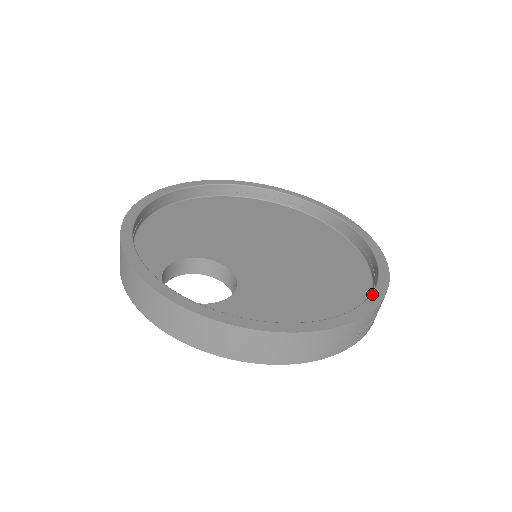
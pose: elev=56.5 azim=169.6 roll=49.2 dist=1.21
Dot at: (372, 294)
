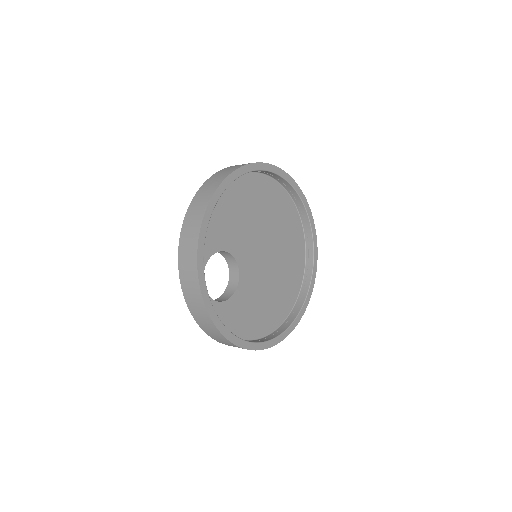
Dot at: (289, 327)
